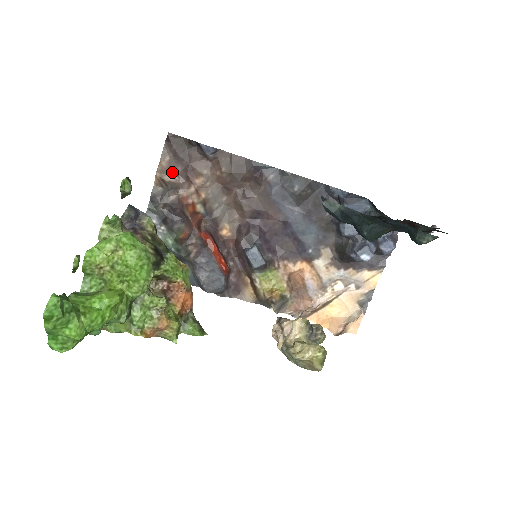
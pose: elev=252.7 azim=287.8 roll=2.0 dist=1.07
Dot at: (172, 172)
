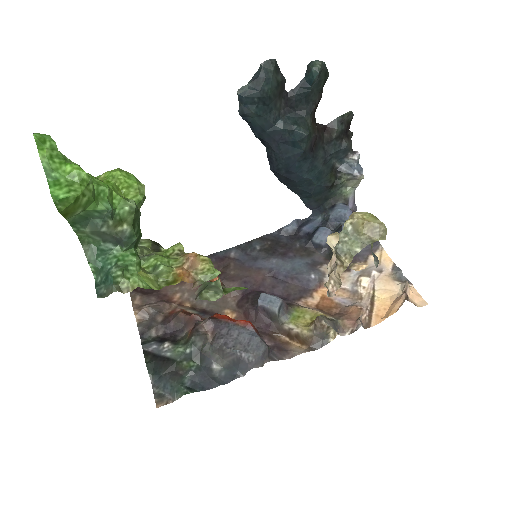
Dot at: (148, 304)
